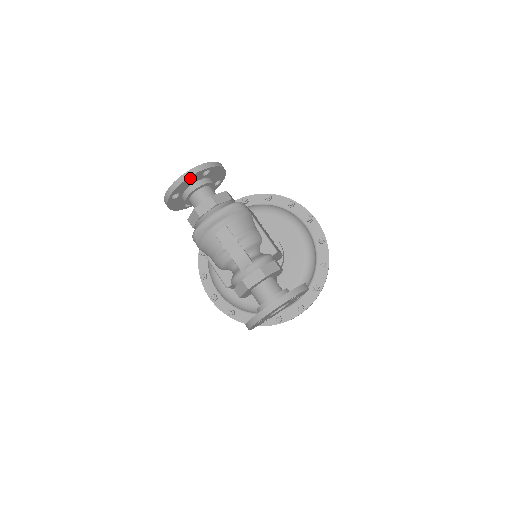
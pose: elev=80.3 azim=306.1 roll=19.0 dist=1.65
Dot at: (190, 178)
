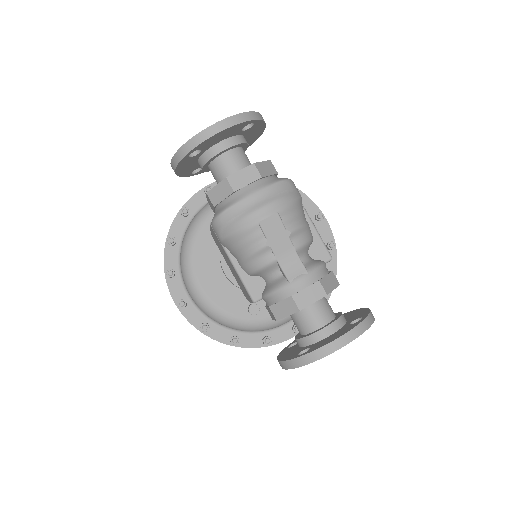
Dot at: (228, 129)
